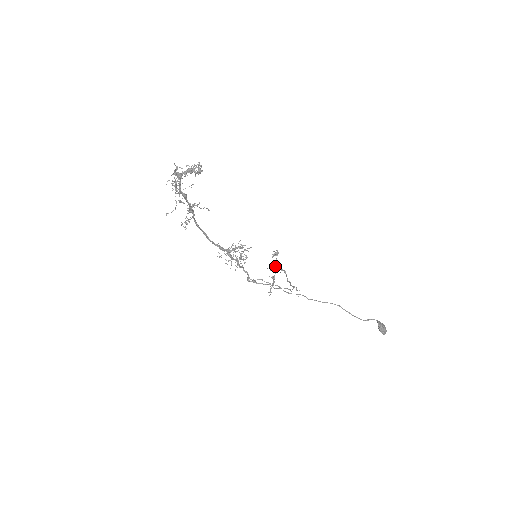
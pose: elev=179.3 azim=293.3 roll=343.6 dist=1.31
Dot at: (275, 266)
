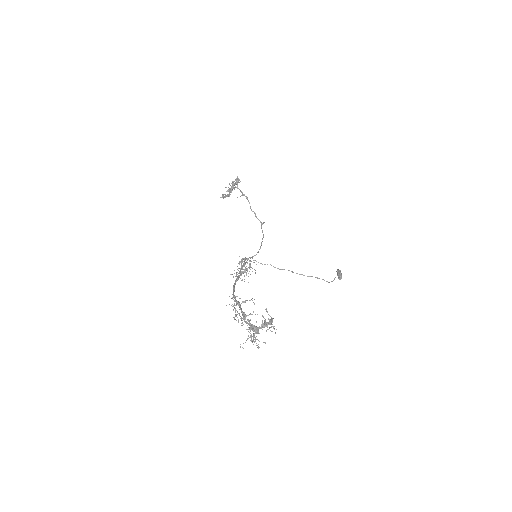
Dot at: (233, 184)
